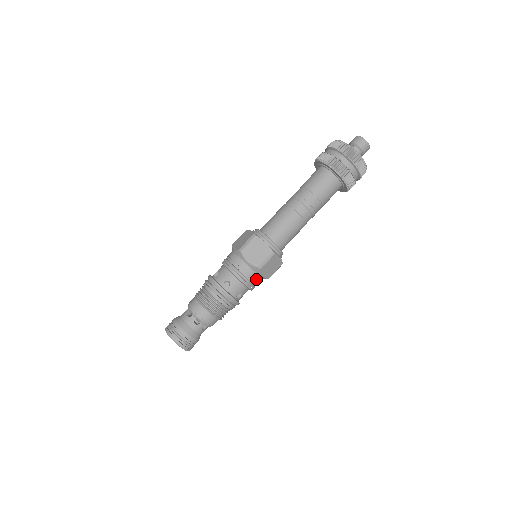
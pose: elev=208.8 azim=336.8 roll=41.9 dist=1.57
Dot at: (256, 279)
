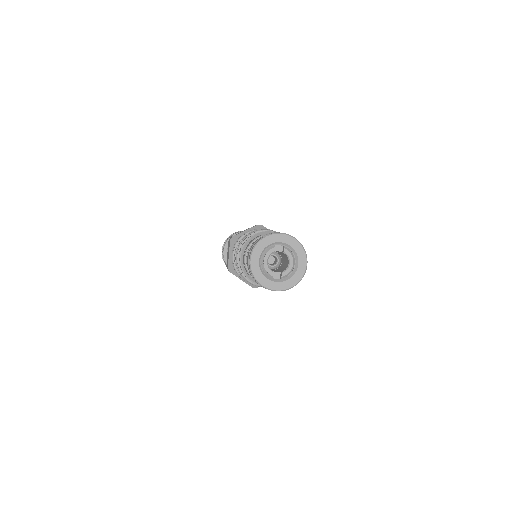
Dot at: occluded
